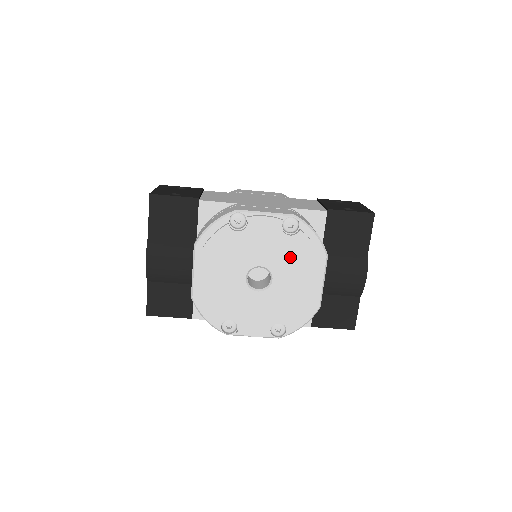
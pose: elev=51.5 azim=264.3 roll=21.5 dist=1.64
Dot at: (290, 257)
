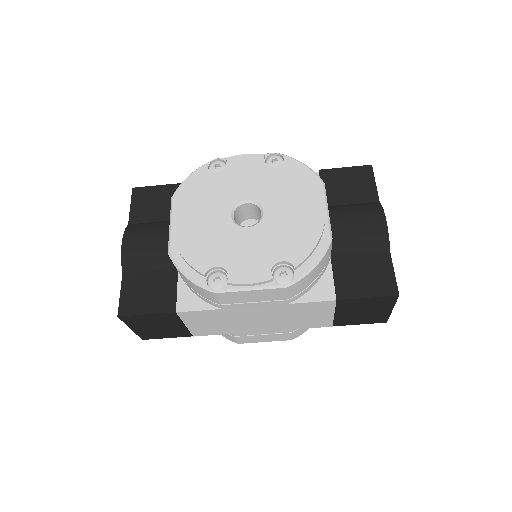
Dot at: (279, 186)
